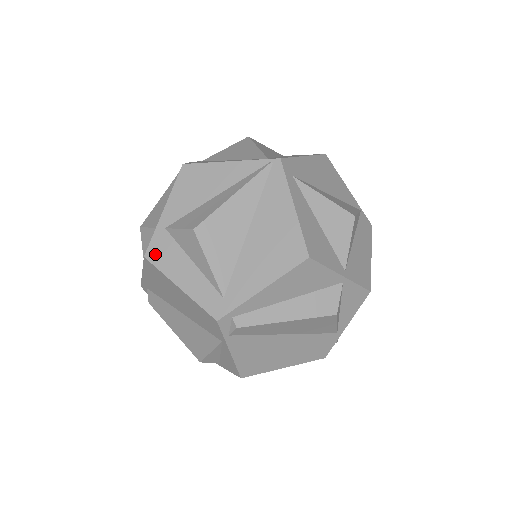
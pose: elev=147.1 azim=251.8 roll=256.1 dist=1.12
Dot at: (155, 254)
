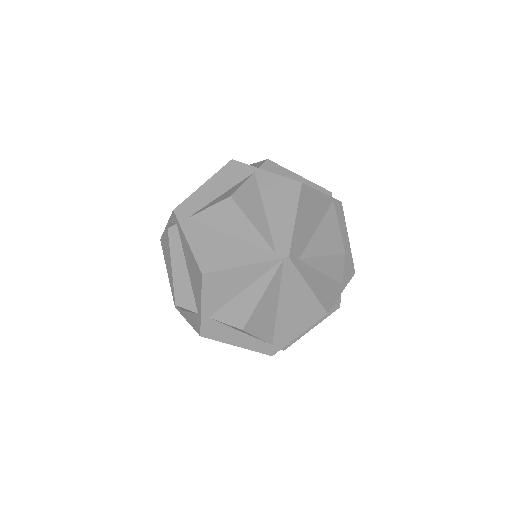
Dot at: (209, 333)
